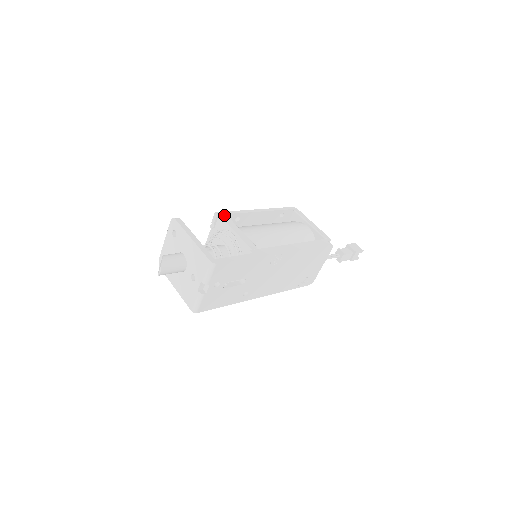
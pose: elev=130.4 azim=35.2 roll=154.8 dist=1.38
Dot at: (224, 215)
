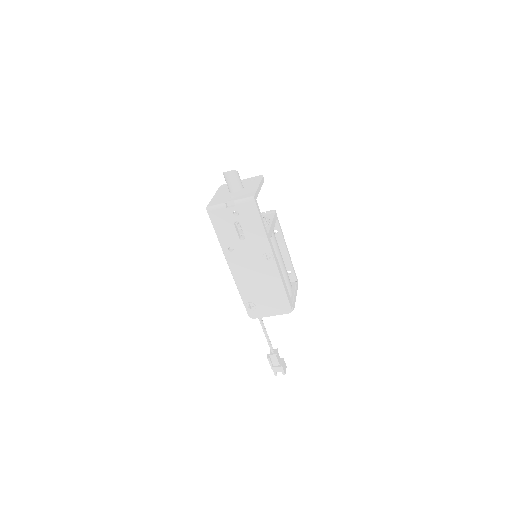
Dot at: (276, 216)
